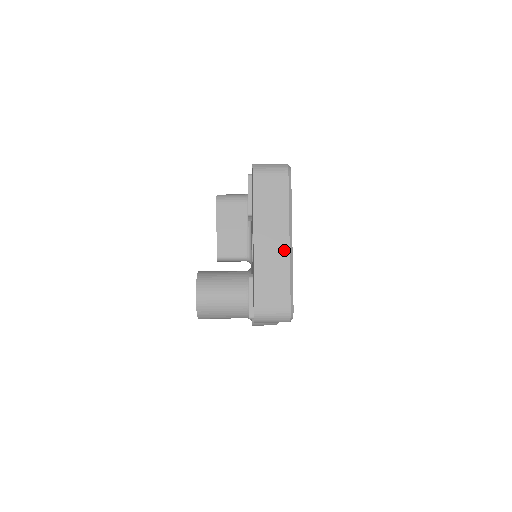
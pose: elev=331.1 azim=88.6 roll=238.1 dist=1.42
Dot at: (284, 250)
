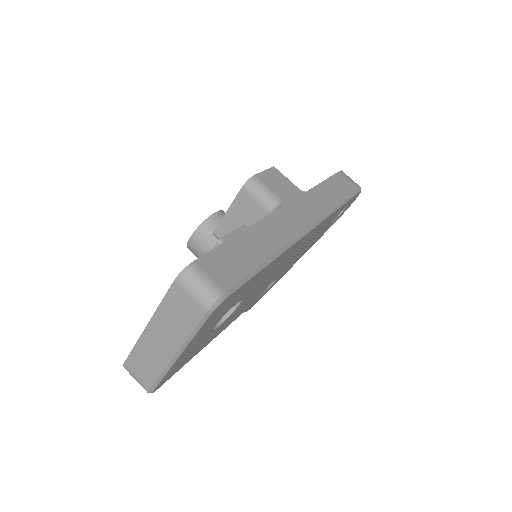
Dot at: (166, 356)
